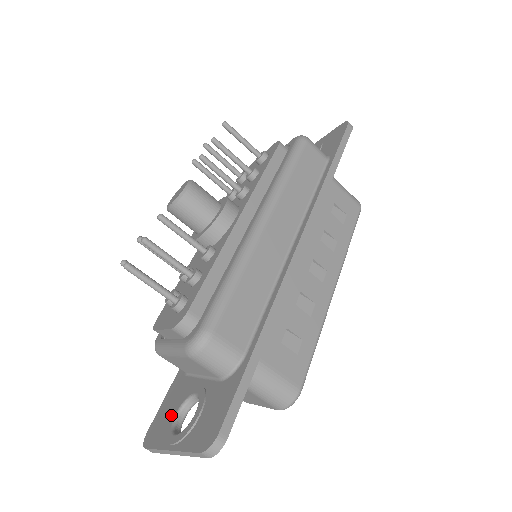
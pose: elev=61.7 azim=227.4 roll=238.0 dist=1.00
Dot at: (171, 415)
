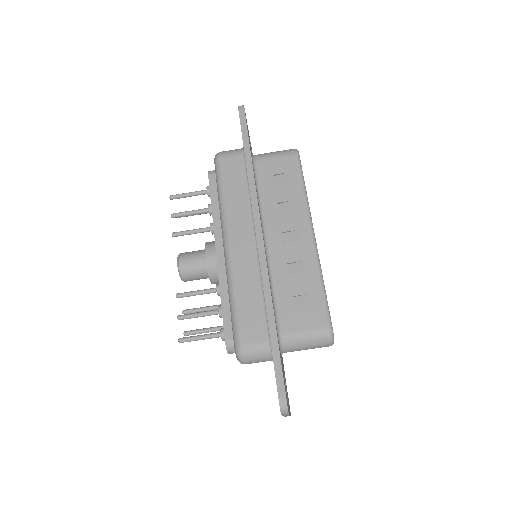
Dot at: occluded
